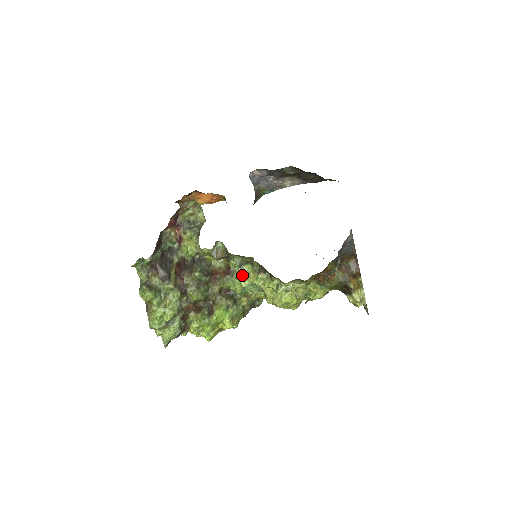
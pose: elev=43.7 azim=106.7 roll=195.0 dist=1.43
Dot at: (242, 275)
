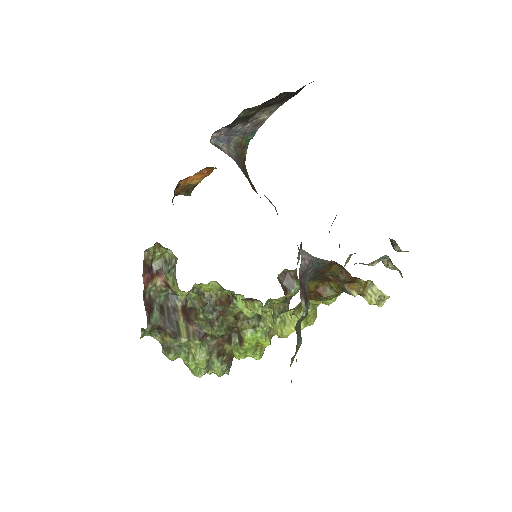
Dot at: (240, 305)
